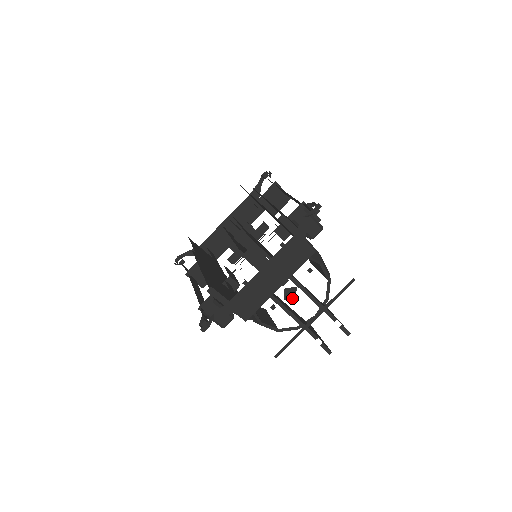
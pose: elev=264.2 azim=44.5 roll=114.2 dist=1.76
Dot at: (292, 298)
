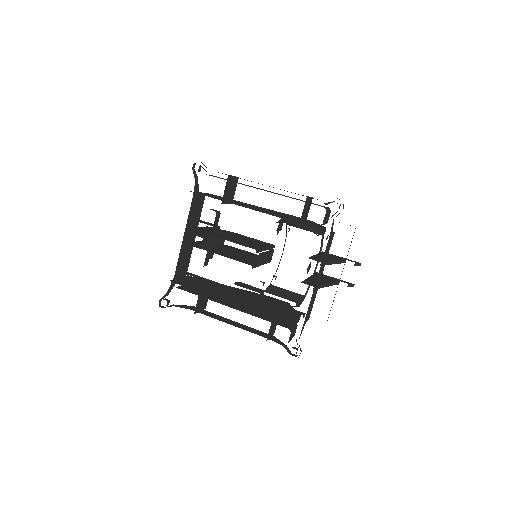
Dot at: (309, 269)
